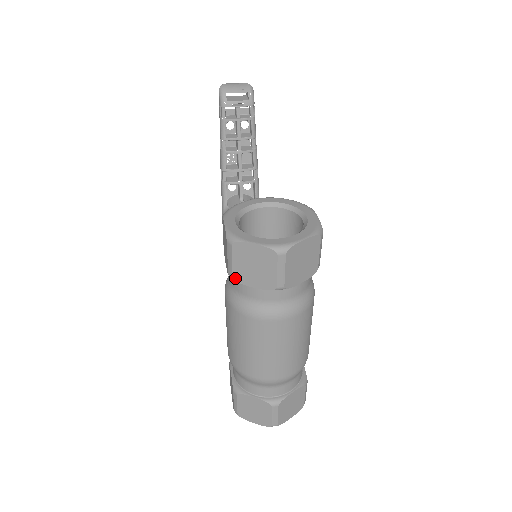
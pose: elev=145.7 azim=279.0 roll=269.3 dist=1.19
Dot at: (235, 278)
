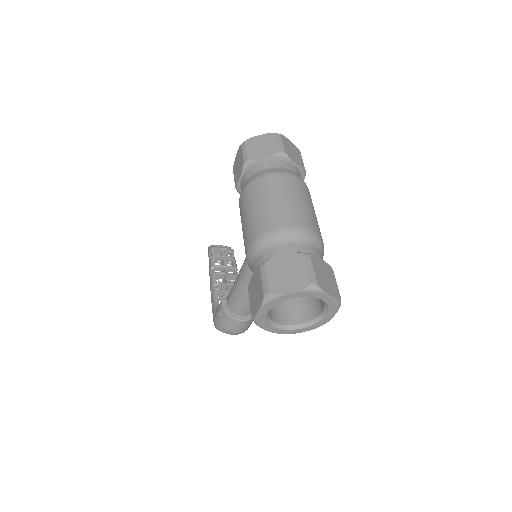
Dot at: (249, 159)
